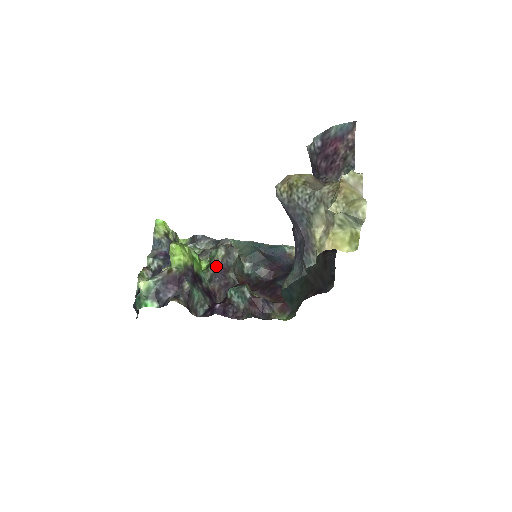
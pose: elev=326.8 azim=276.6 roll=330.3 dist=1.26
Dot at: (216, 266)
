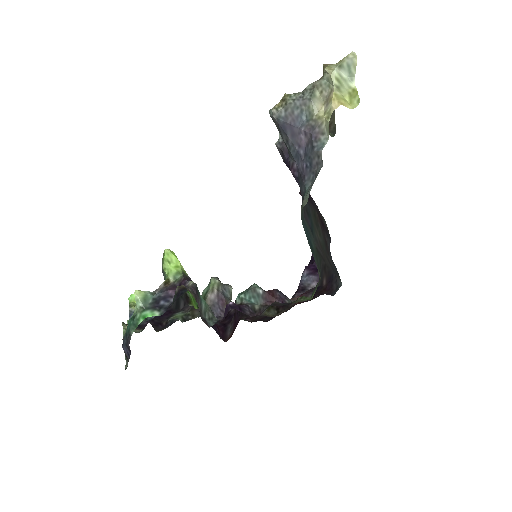
Dot at: (212, 297)
